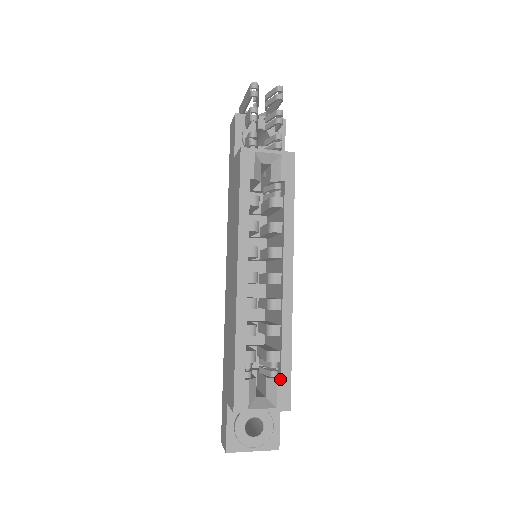
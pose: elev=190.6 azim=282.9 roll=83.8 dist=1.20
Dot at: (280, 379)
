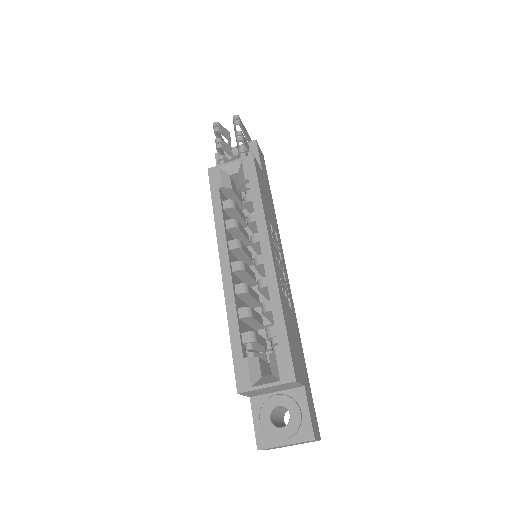
Dot at: (278, 350)
